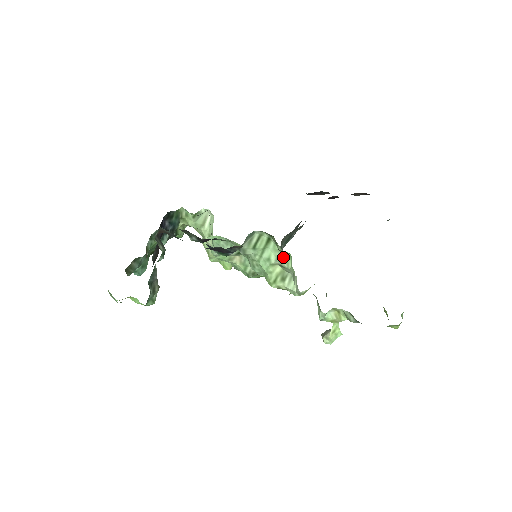
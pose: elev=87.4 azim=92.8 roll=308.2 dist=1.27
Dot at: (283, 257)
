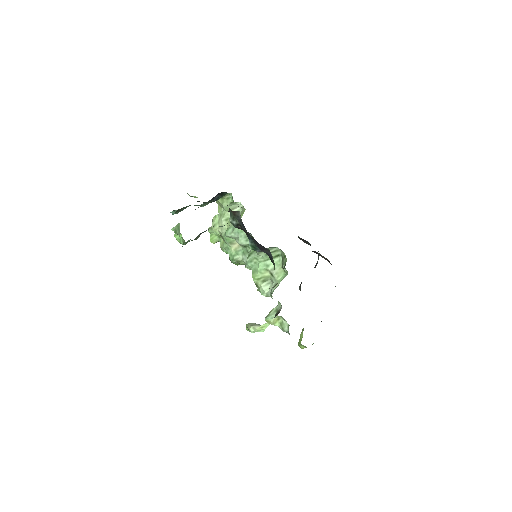
Dot at: (278, 271)
